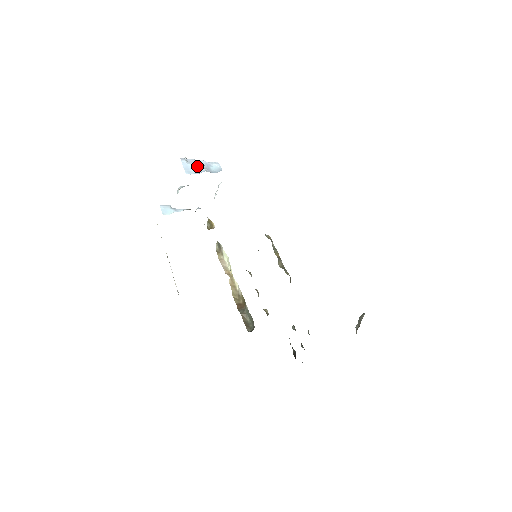
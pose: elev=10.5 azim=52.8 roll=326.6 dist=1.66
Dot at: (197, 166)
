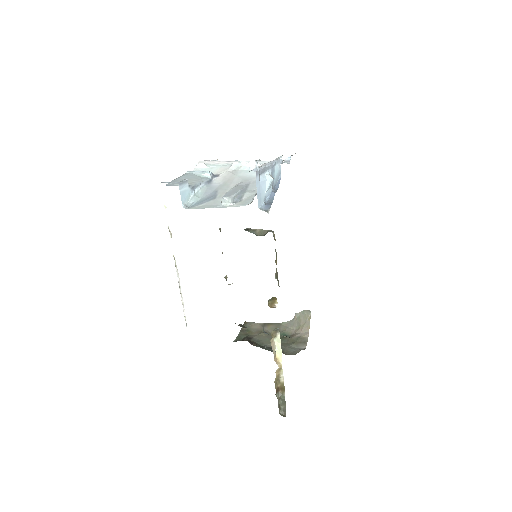
Dot at: (268, 185)
